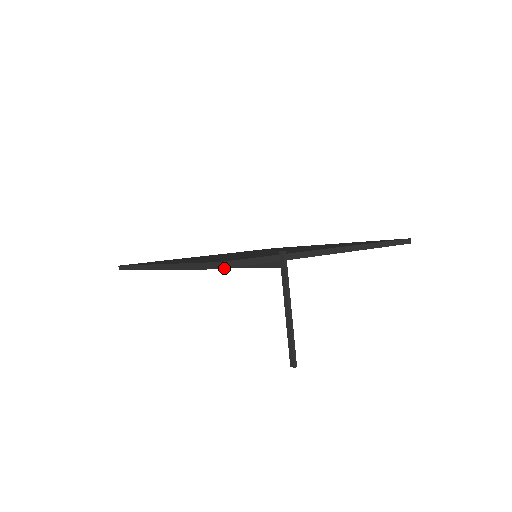
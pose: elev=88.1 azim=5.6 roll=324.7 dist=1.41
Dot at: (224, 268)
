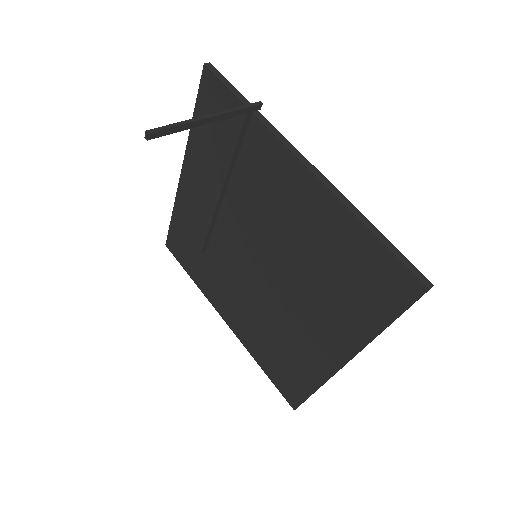
Dot at: (207, 66)
